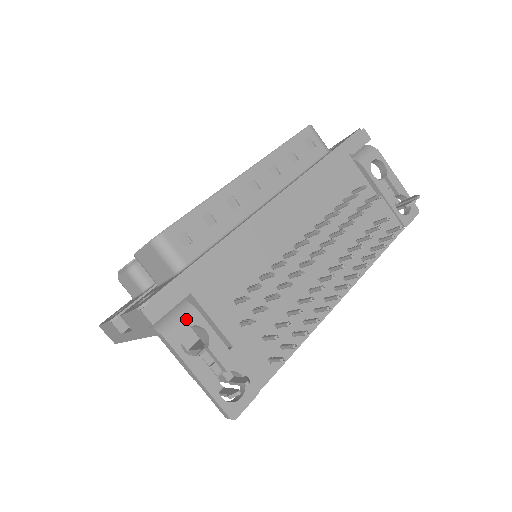
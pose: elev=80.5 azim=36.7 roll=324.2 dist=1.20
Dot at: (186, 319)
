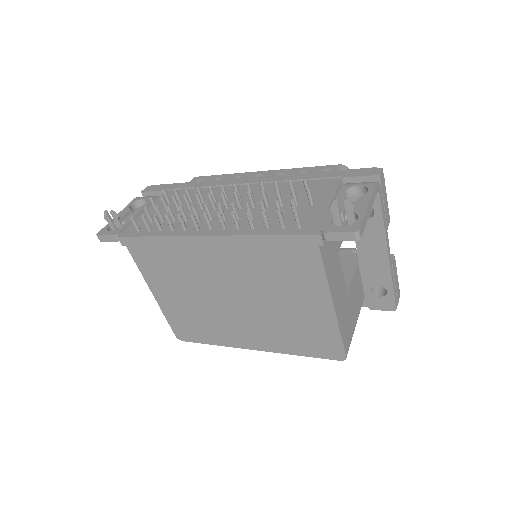
Dot at: occluded
